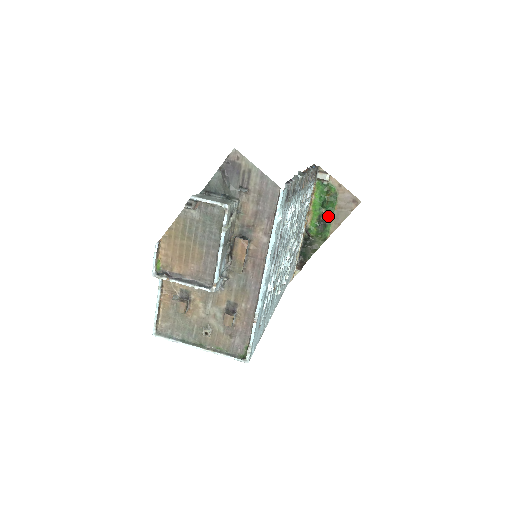
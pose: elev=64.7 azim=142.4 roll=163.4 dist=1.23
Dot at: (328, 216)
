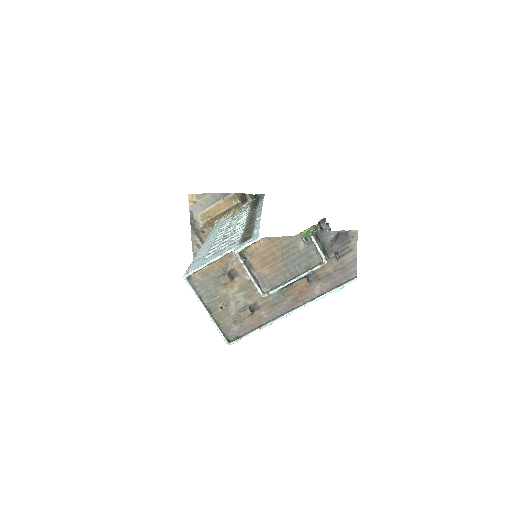
Dot at: occluded
